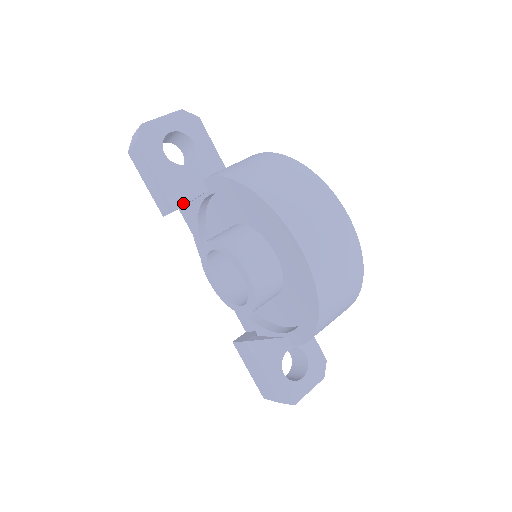
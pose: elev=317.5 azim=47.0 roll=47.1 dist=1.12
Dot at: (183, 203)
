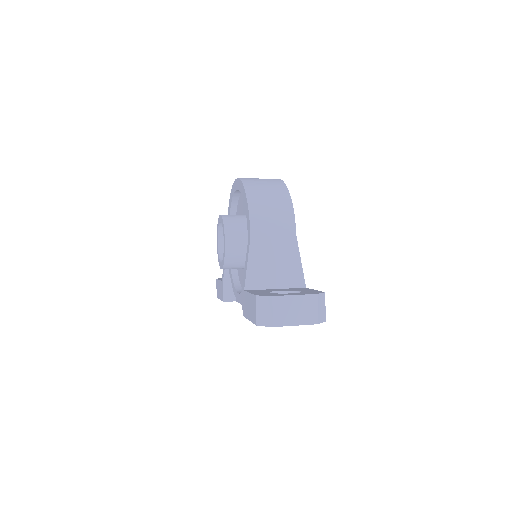
Dot at: occluded
